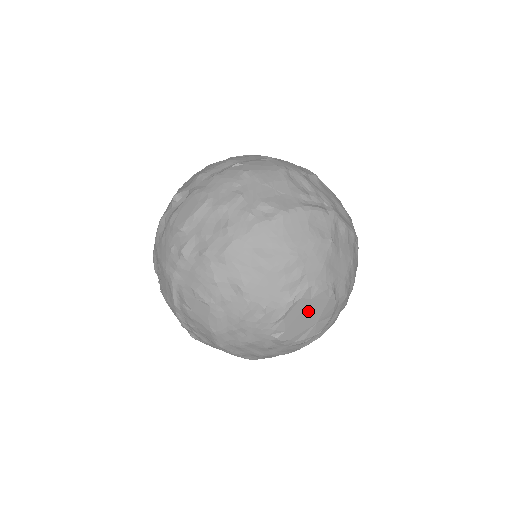
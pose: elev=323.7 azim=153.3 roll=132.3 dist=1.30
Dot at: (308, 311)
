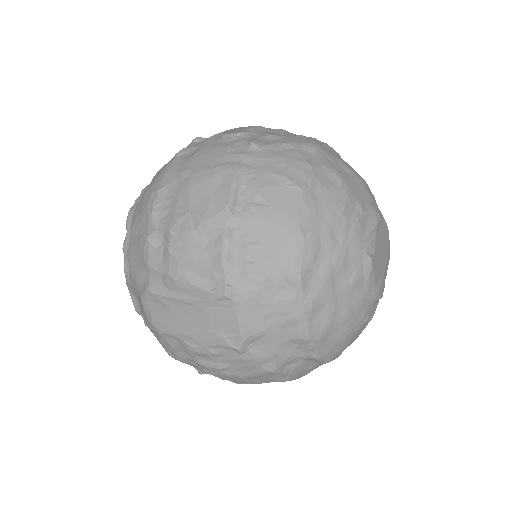
Dot at: (383, 245)
